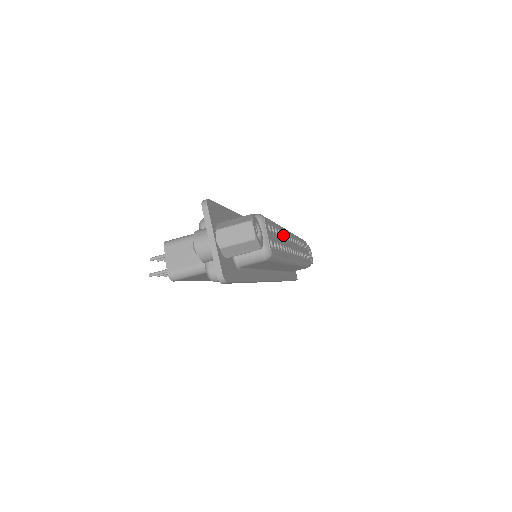
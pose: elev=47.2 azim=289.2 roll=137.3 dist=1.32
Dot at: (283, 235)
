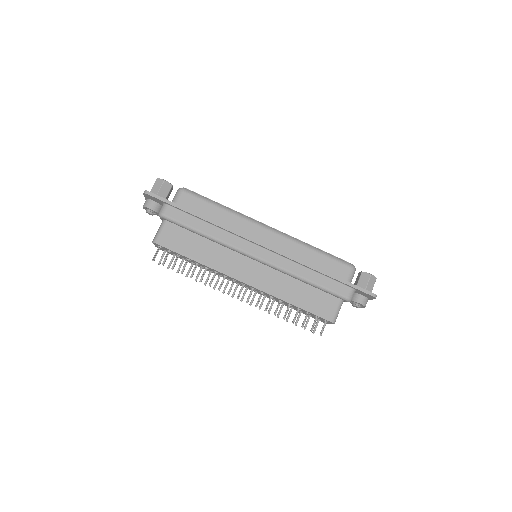
Dot at: occluded
